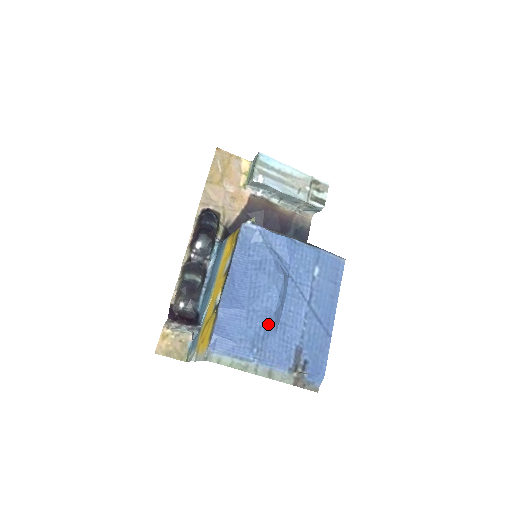
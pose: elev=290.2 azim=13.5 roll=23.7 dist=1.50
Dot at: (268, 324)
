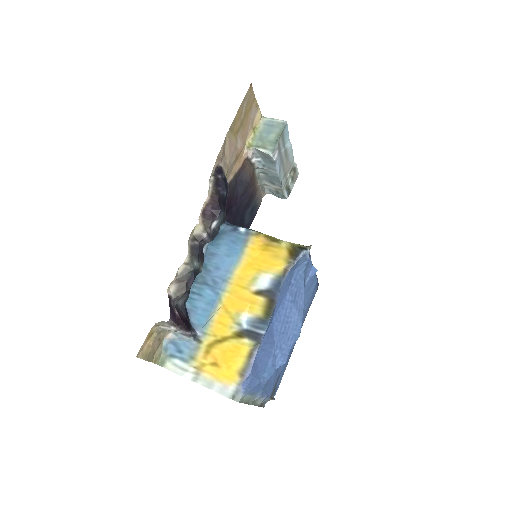
Dot at: (284, 362)
